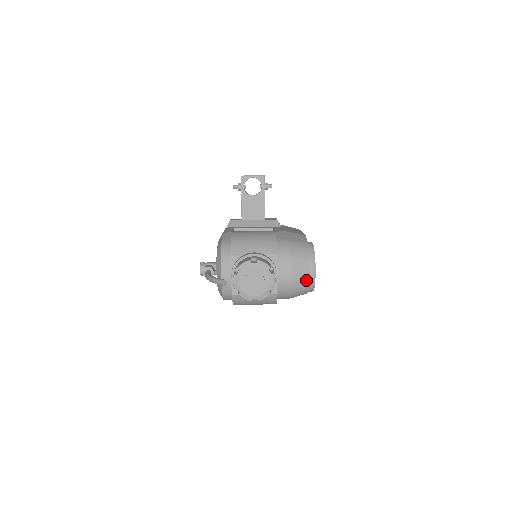
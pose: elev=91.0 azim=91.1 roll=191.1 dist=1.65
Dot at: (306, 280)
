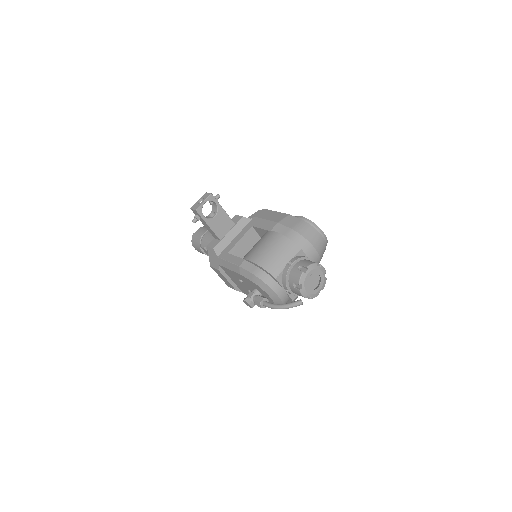
Dot at: (324, 246)
